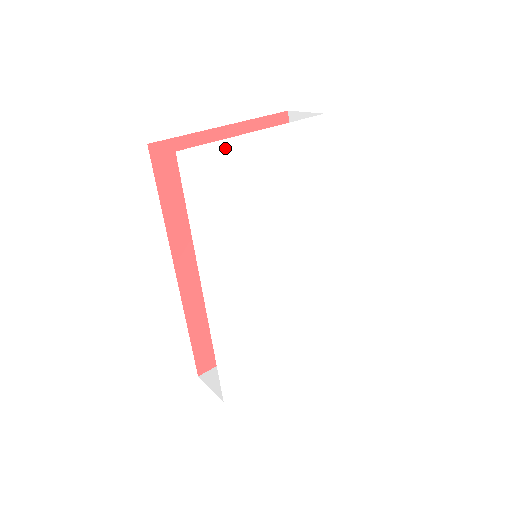
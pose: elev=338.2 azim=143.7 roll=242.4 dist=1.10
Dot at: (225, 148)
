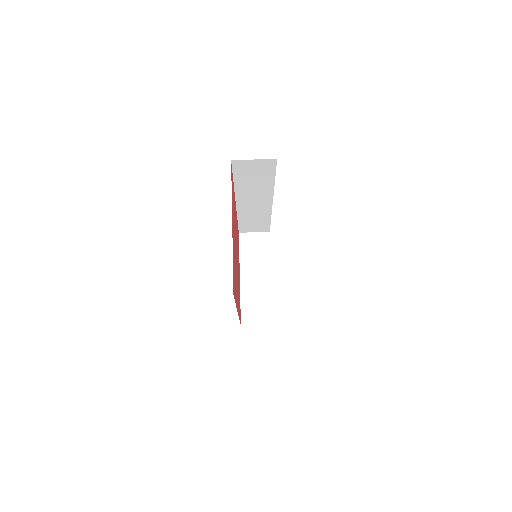
Dot at: occluded
